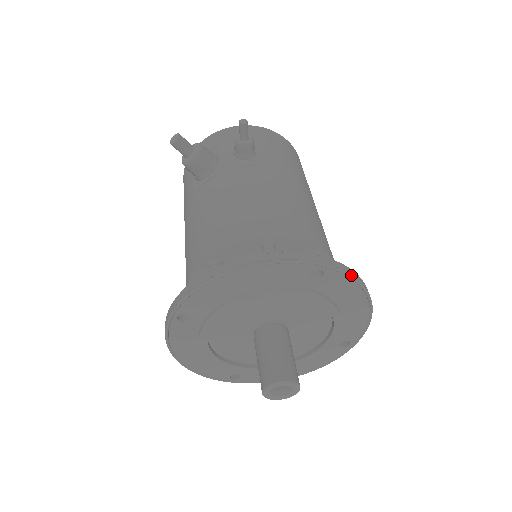
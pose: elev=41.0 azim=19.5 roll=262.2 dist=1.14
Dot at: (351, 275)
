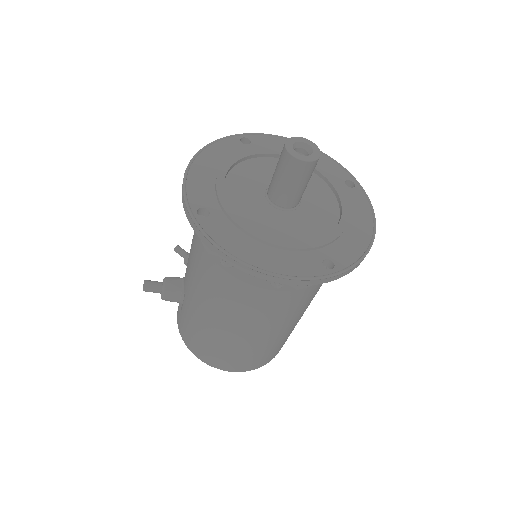
Dot at: (266, 134)
